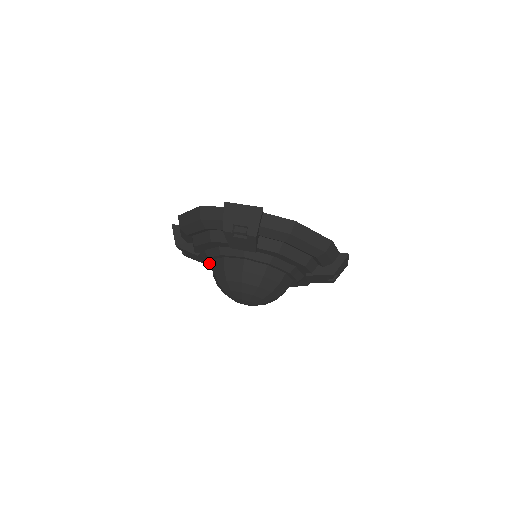
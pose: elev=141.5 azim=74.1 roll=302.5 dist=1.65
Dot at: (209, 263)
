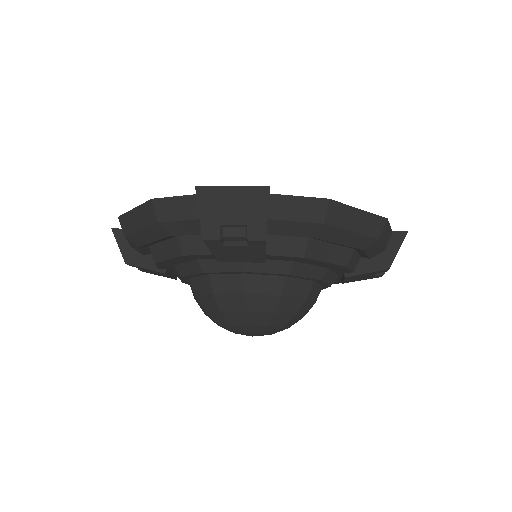
Dot at: (184, 281)
